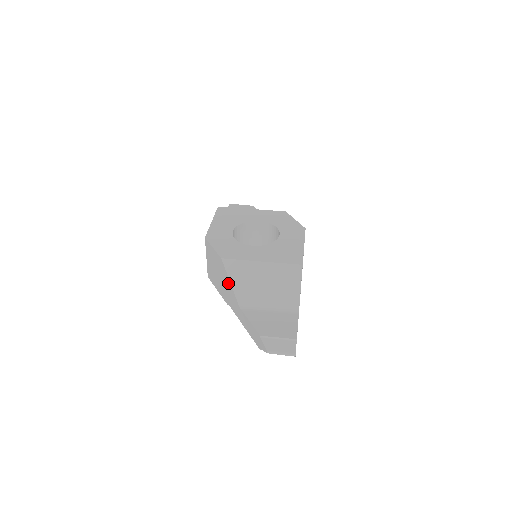
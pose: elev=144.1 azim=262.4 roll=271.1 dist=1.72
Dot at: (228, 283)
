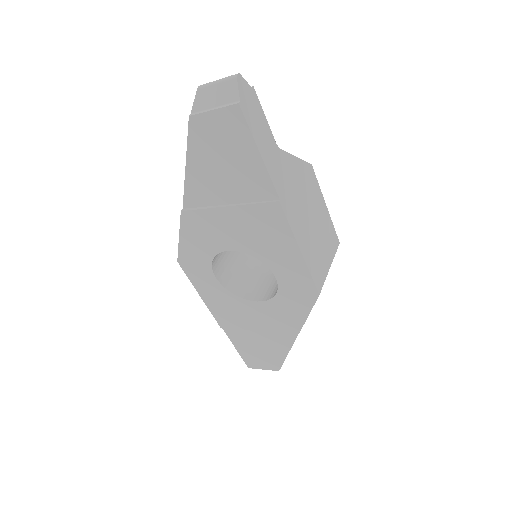
Dot at: occluded
